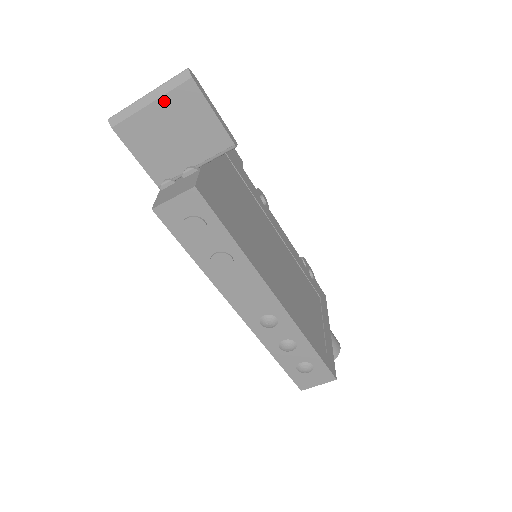
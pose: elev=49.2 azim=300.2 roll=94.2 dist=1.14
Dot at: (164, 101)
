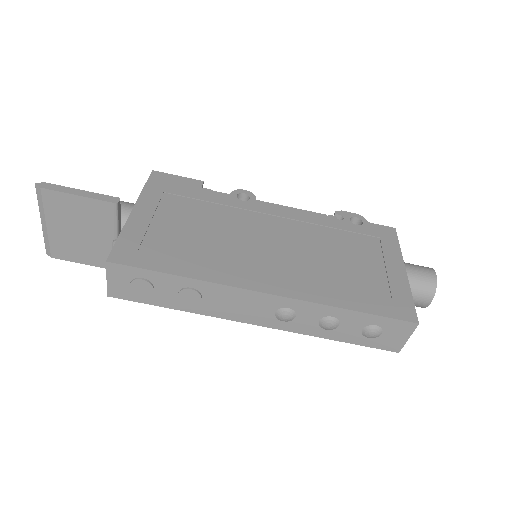
Dot at: (49, 216)
